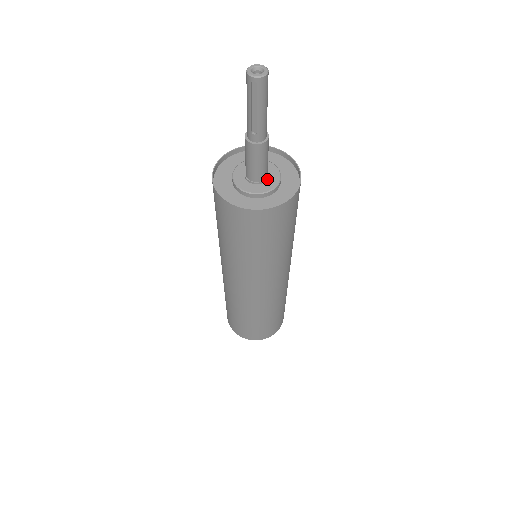
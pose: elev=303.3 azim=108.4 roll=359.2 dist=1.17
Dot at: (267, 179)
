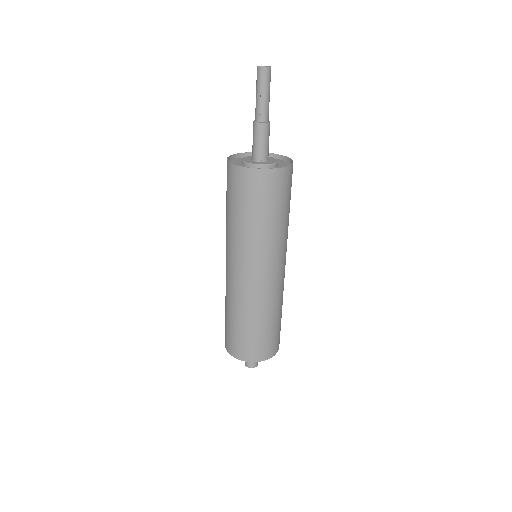
Dot at: (269, 160)
